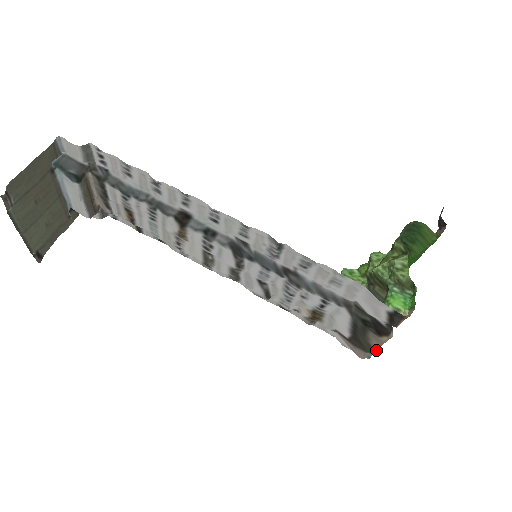
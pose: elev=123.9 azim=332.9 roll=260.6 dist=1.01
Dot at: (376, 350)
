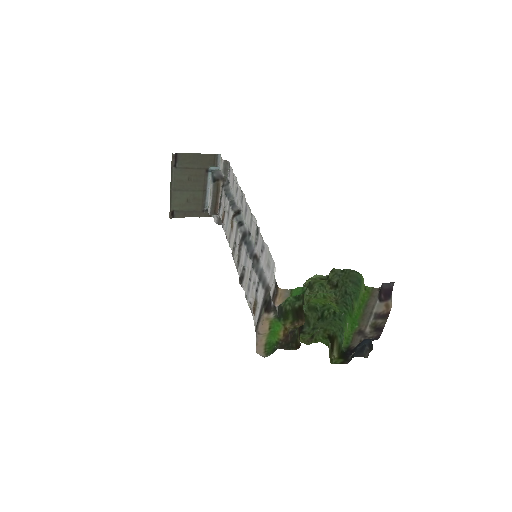
Dot at: (259, 328)
